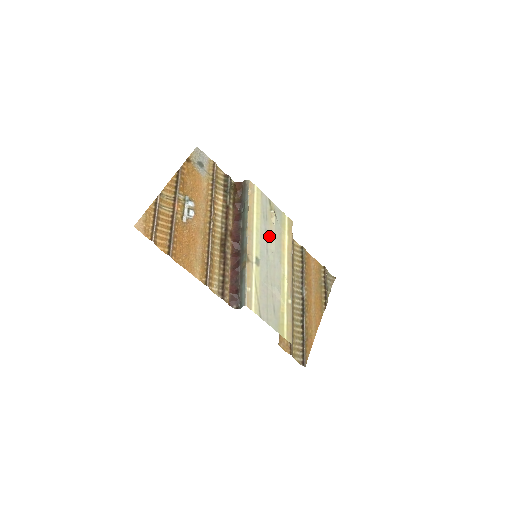
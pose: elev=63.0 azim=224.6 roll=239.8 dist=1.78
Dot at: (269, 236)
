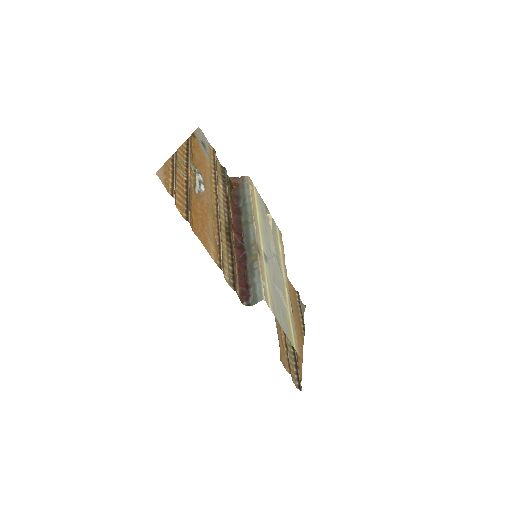
Dot at: (269, 237)
